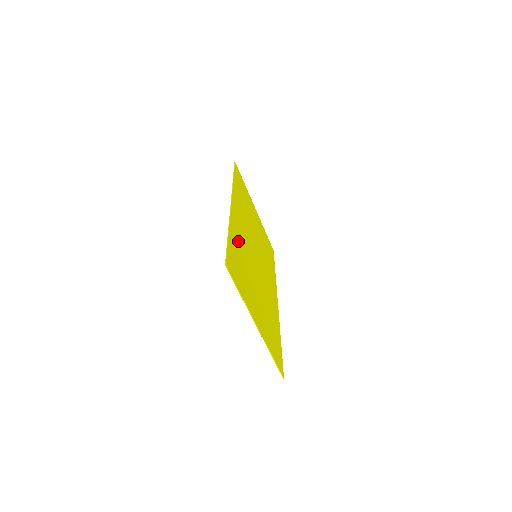
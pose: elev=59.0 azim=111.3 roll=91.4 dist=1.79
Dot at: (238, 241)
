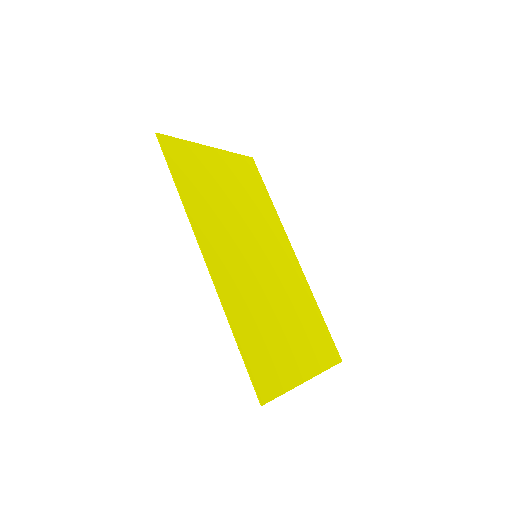
Dot at: (242, 309)
